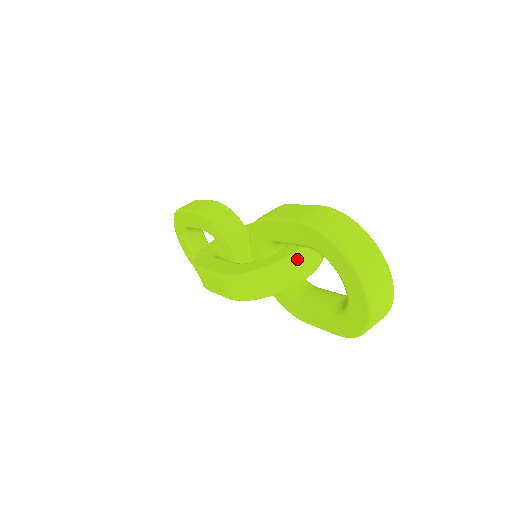
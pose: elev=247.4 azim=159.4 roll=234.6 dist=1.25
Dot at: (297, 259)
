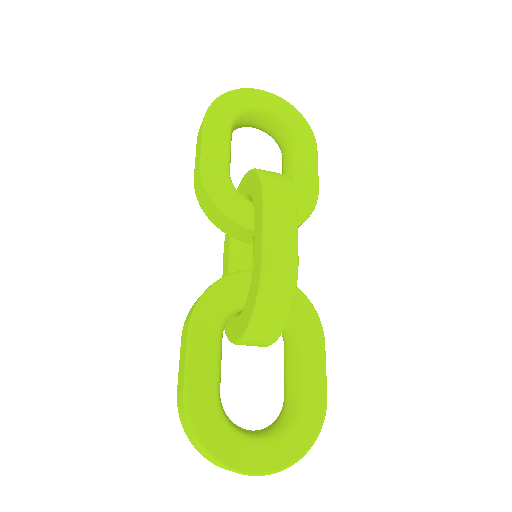
Dot at: (244, 344)
